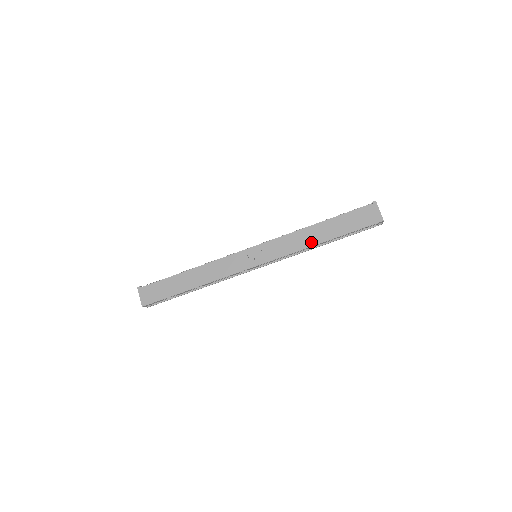
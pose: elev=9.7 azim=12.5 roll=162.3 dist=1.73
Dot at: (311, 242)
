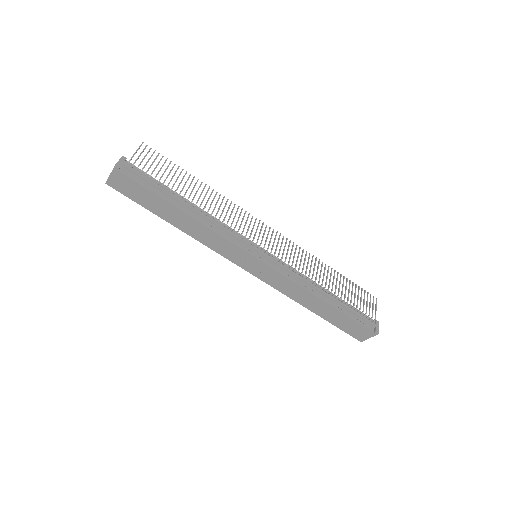
Dot at: (303, 302)
